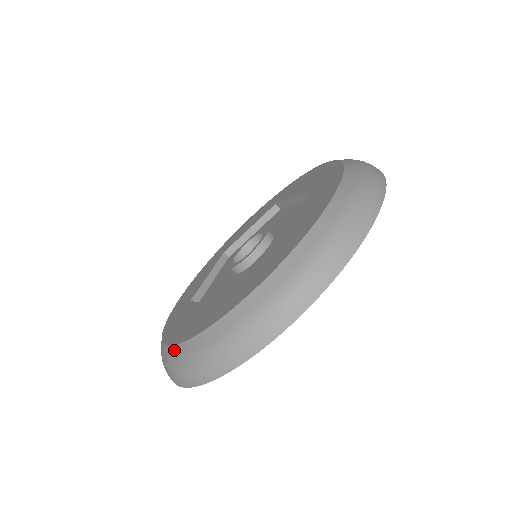
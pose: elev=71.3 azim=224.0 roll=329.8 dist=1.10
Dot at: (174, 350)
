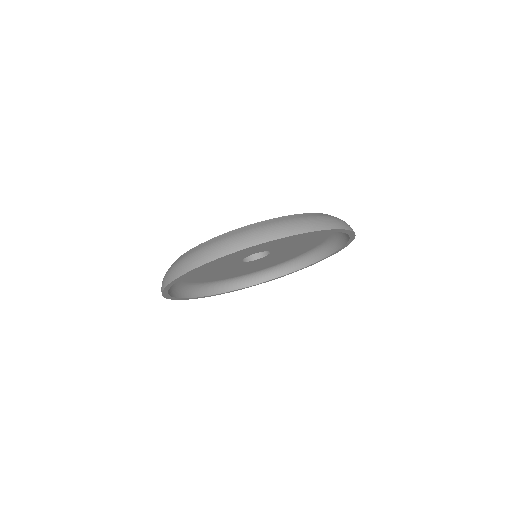
Dot at: (206, 242)
